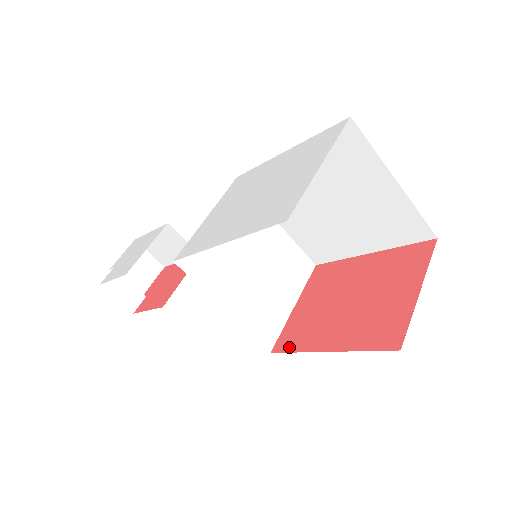
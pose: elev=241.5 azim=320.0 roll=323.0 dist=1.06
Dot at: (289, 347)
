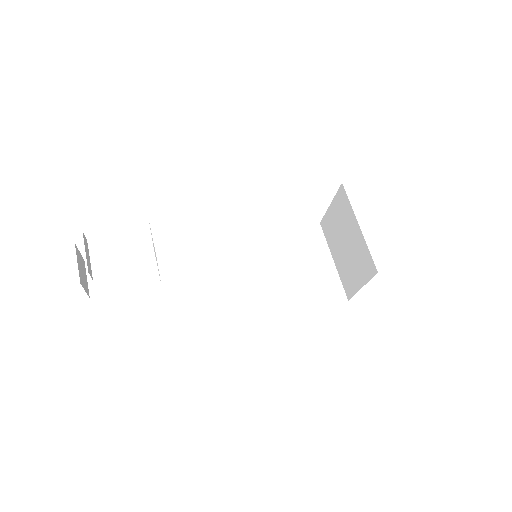
Dot at: occluded
